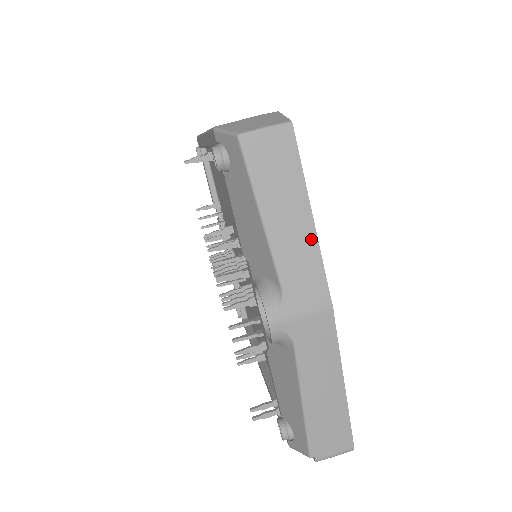
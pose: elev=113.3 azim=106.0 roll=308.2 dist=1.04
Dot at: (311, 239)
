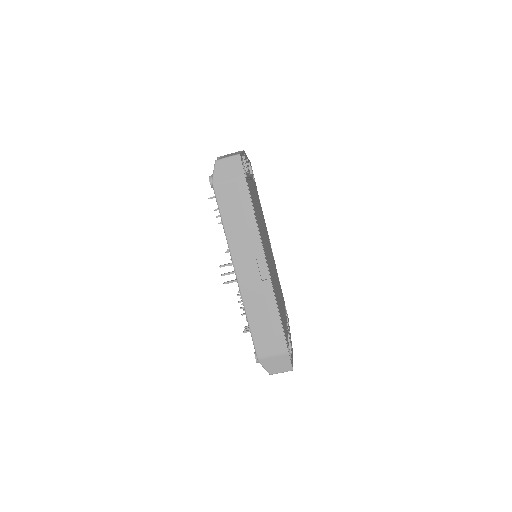
Dot at: occluded
